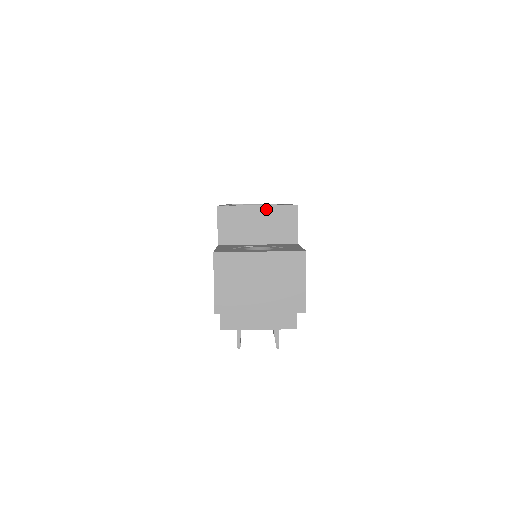
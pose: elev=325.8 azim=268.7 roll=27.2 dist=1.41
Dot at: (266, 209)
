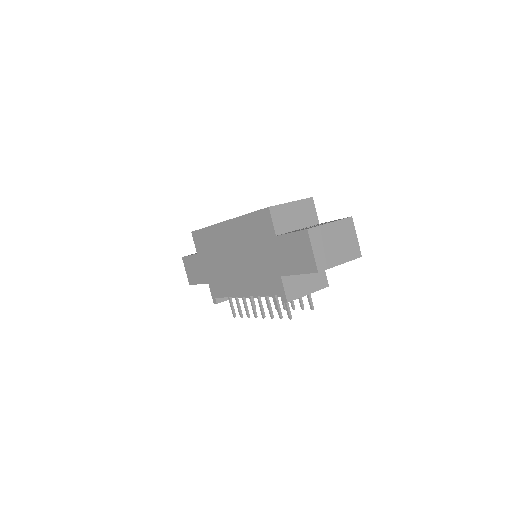
Dot at: (297, 203)
